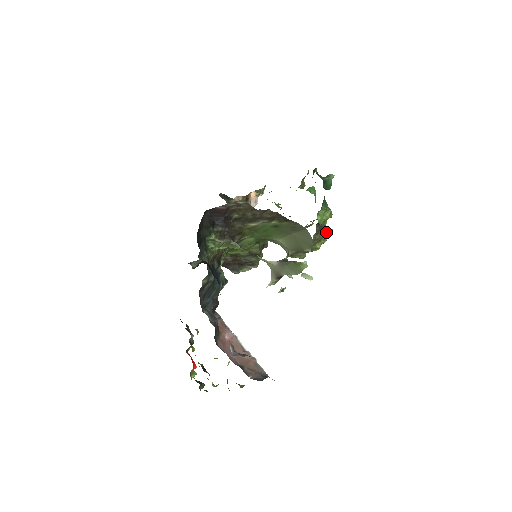
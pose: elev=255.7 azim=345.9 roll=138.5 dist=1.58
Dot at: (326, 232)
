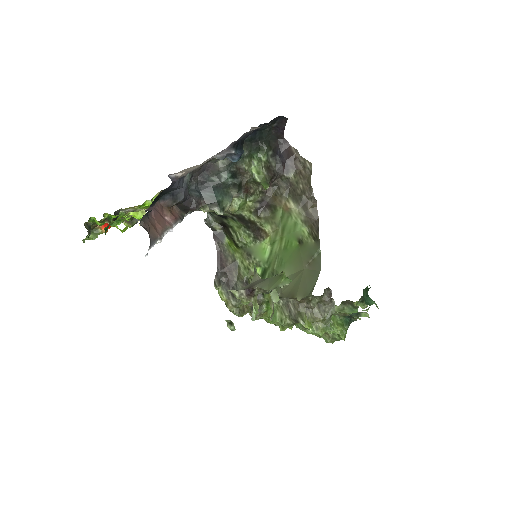
Dot at: (327, 321)
